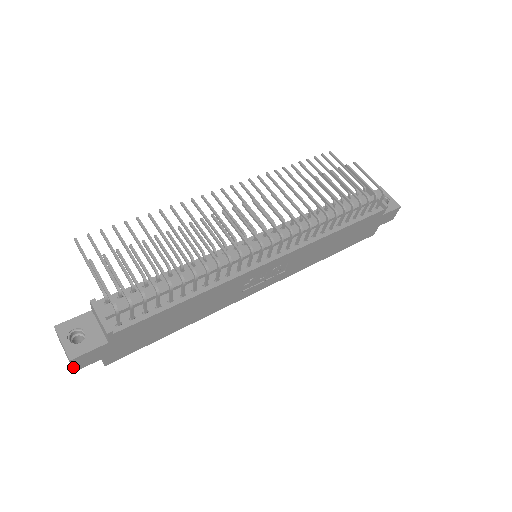
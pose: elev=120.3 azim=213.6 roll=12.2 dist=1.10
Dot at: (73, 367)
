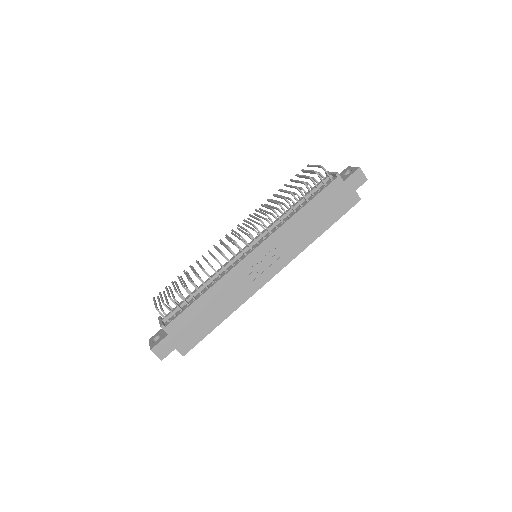
Dot at: (158, 356)
